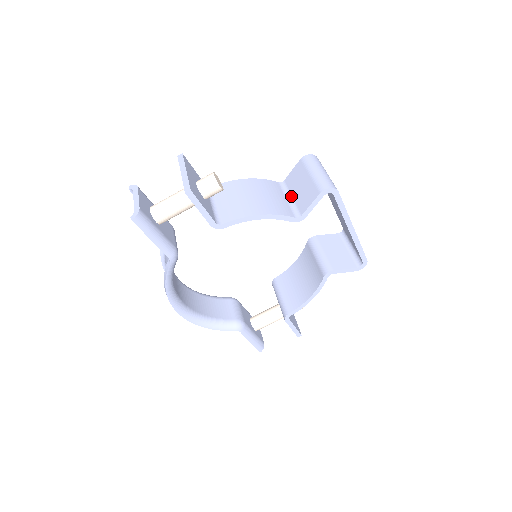
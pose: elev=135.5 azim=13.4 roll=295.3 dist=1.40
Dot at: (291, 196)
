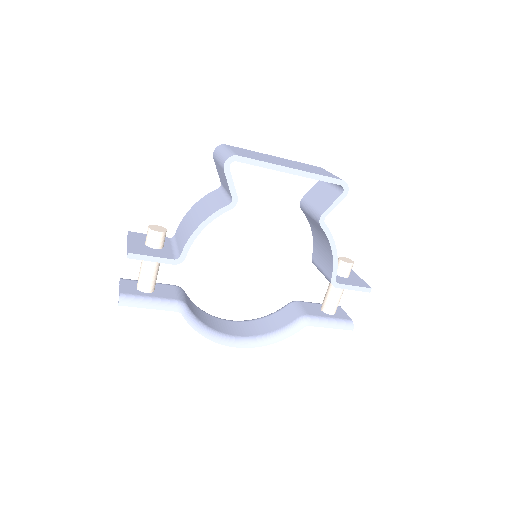
Dot at: (225, 190)
